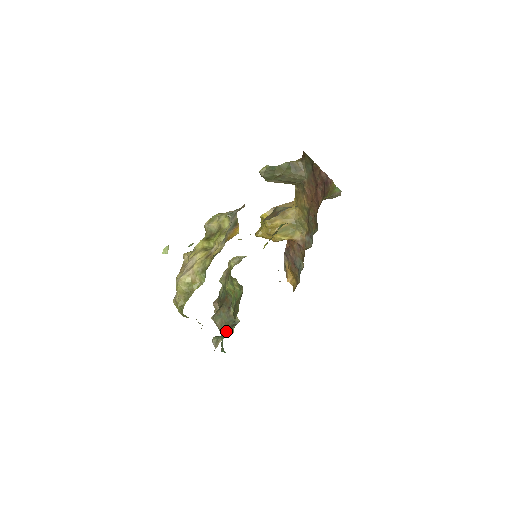
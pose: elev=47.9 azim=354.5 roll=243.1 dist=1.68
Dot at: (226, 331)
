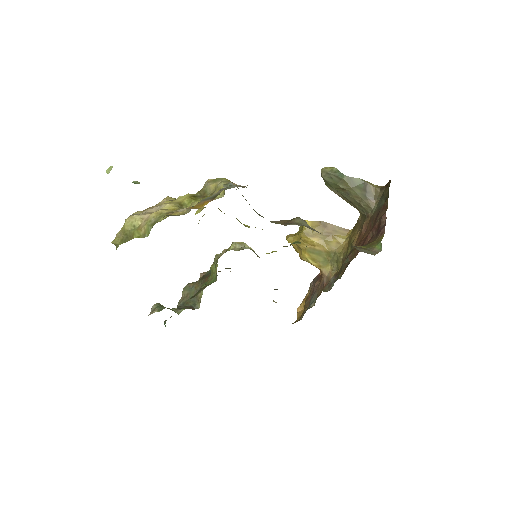
Dot at: (180, 307)
